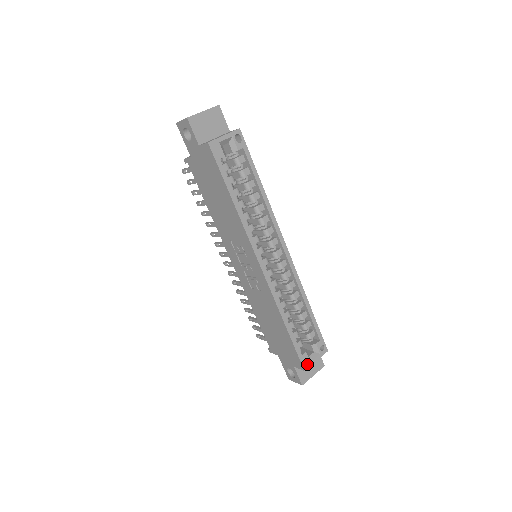
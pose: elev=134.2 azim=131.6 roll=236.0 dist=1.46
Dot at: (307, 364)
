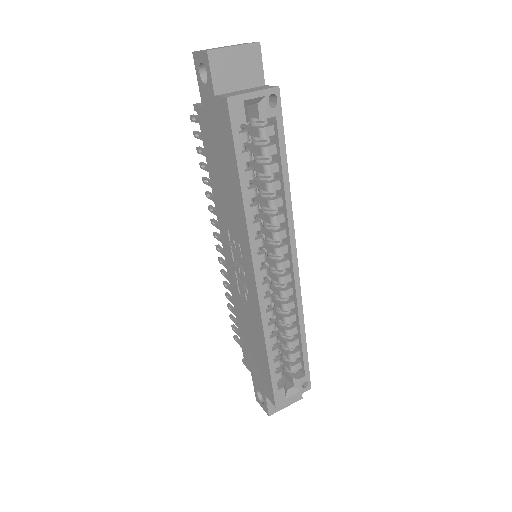
Dot at: (281, 400)
